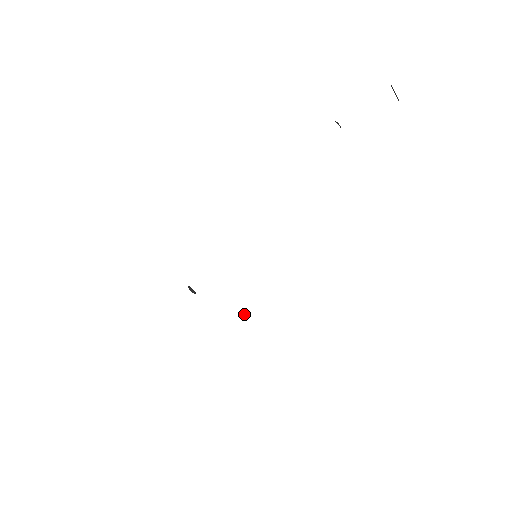
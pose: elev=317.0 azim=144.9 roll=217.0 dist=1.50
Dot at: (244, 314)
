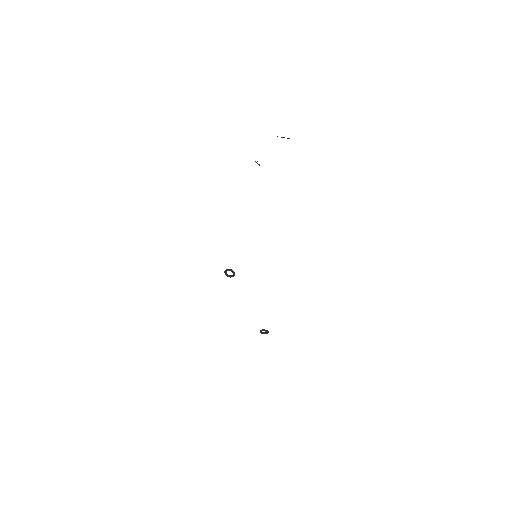
Dot at: (264, 333)
